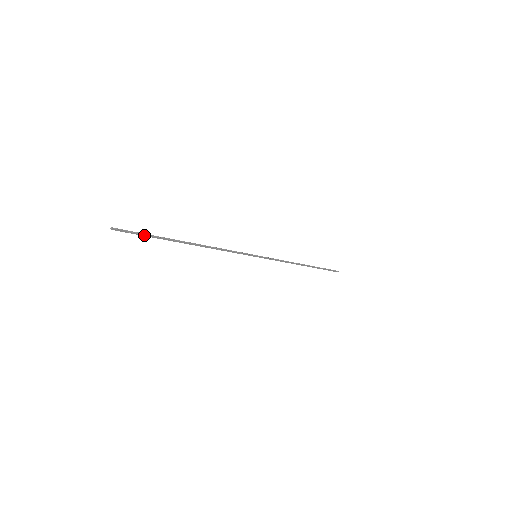
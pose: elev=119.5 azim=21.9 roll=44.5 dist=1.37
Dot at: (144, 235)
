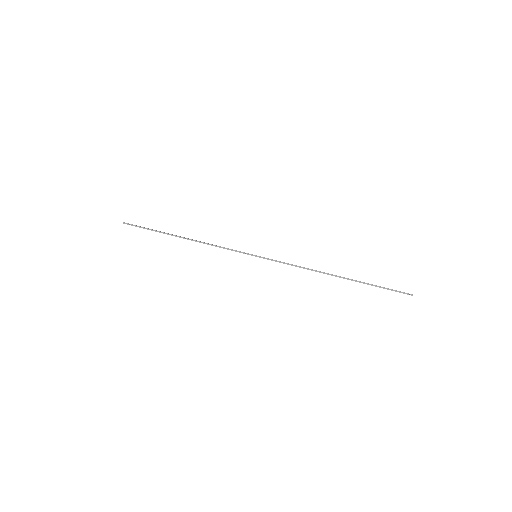
Dot at: (145, 228)
